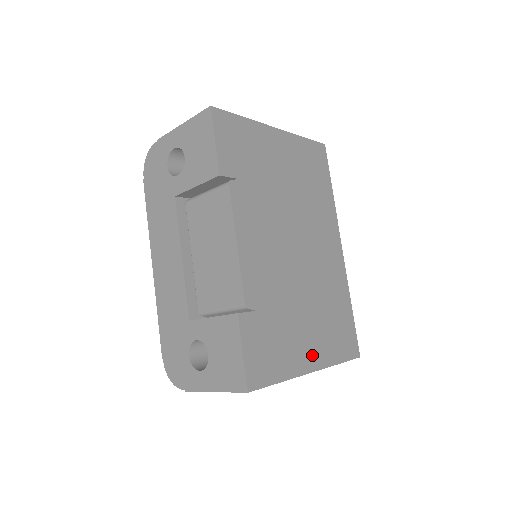
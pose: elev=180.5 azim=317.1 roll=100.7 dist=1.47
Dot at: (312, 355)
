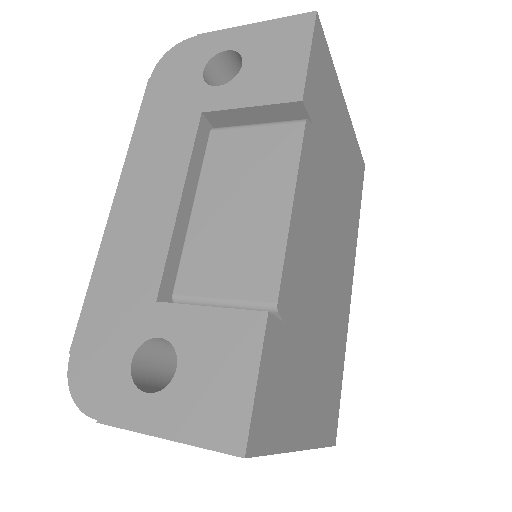
Dot at: (308, 423)
